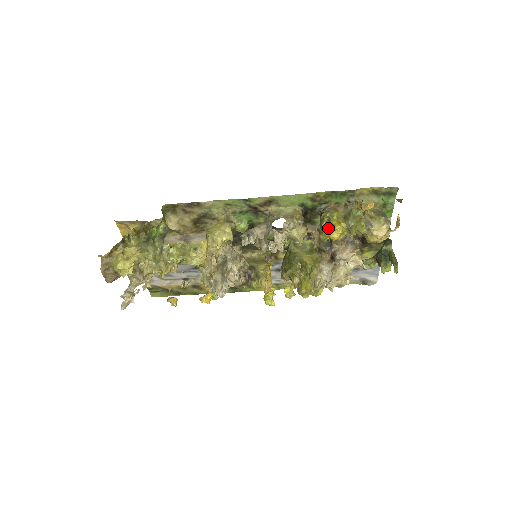
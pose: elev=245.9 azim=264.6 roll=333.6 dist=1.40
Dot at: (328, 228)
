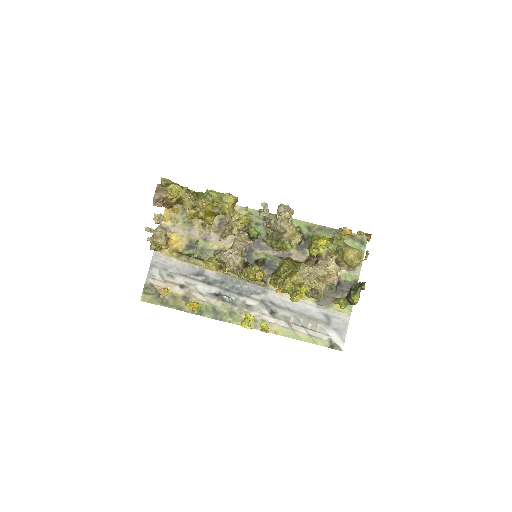
Dot at: (318, 238)
